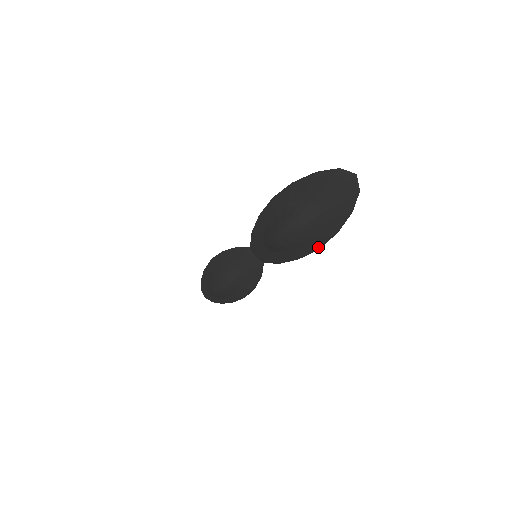
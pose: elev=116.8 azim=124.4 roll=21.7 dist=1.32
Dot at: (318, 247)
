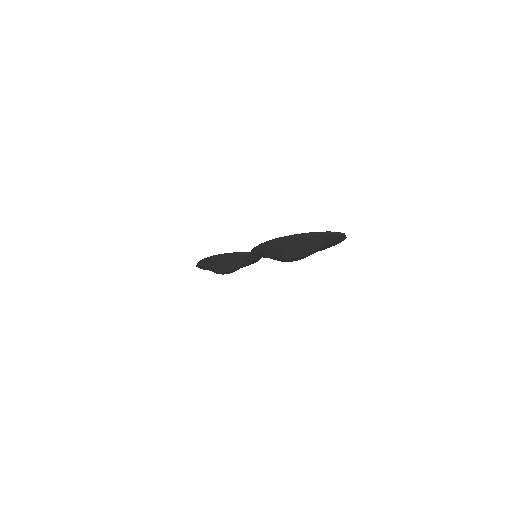
Dot at: occluded
